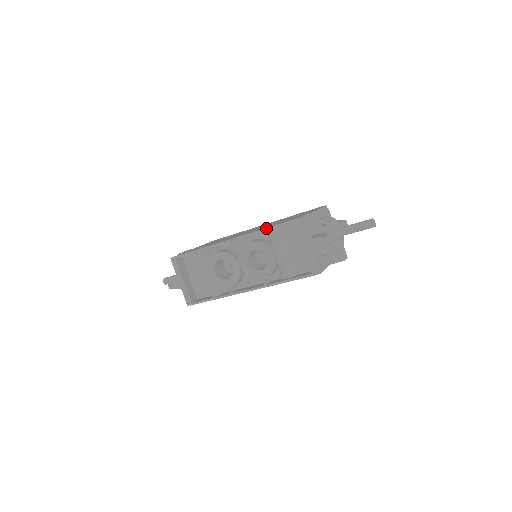
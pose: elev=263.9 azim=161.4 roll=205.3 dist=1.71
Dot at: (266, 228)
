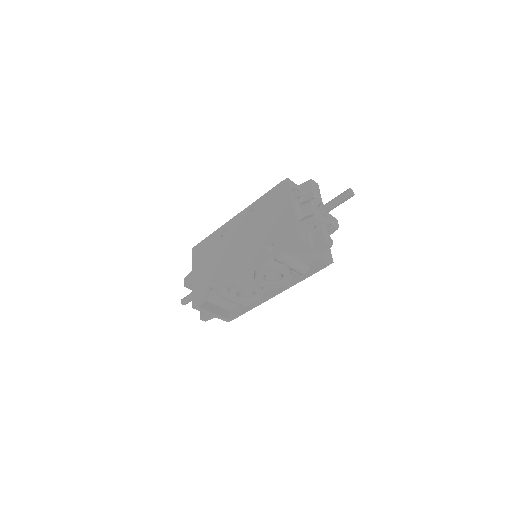
Dot at: (269, 259)
